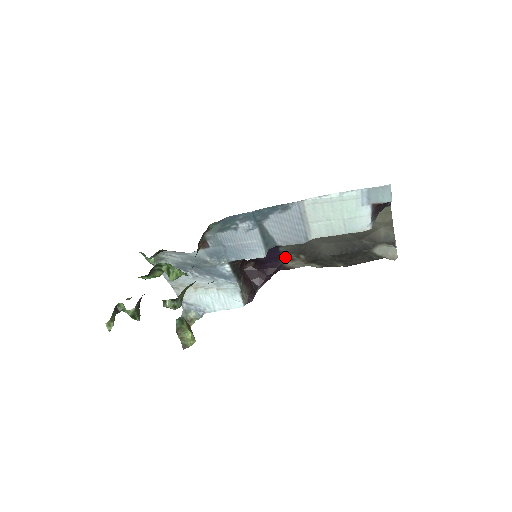
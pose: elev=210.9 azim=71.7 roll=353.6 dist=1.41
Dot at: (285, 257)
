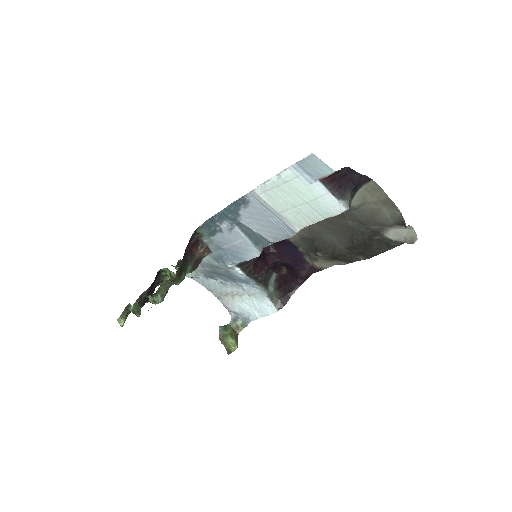
Dot at: (309, 258)
